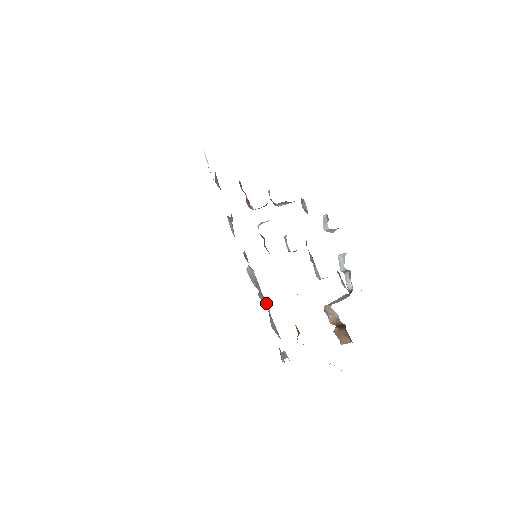
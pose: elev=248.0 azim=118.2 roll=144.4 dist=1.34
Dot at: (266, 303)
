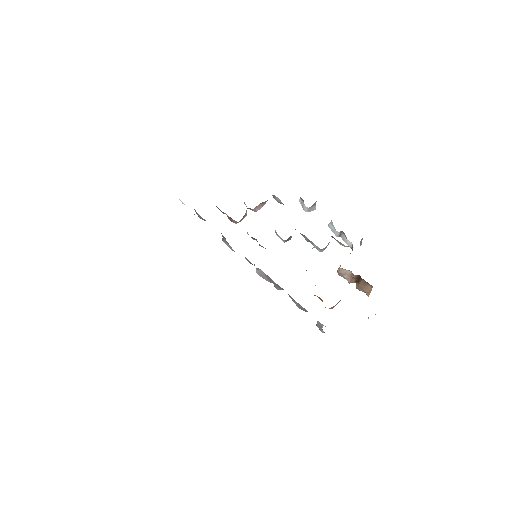
Dot at: (282, 289)
